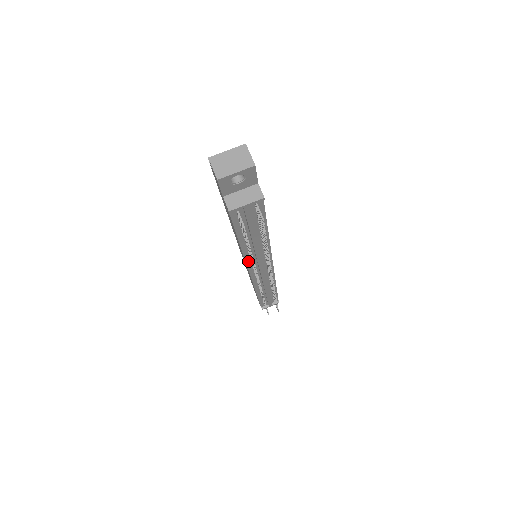
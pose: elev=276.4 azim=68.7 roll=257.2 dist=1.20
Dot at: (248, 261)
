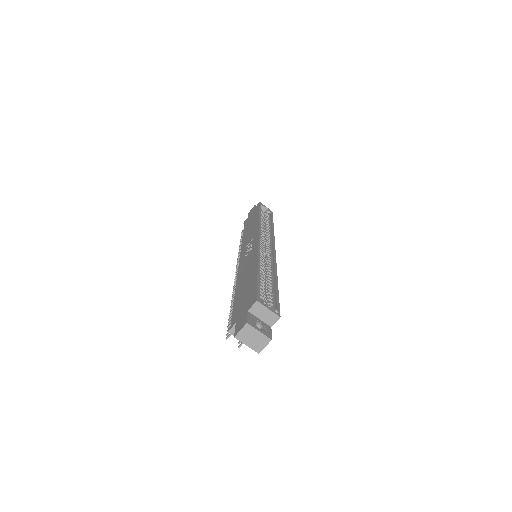
Dot at: occluded
